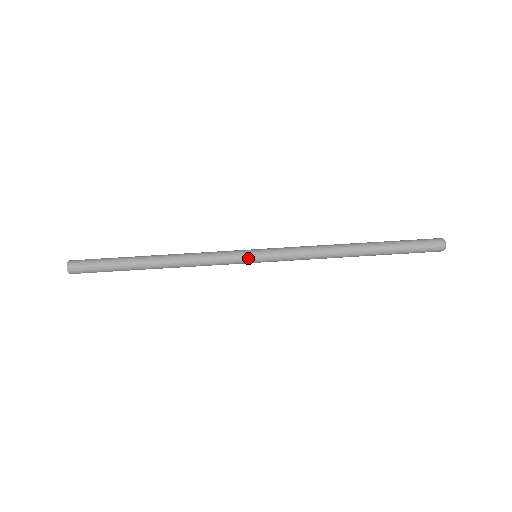
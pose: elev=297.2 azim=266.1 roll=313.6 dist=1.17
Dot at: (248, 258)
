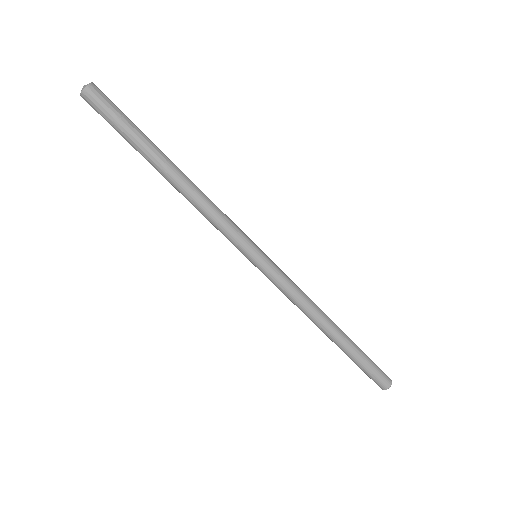
Dot at: (244, 255)
